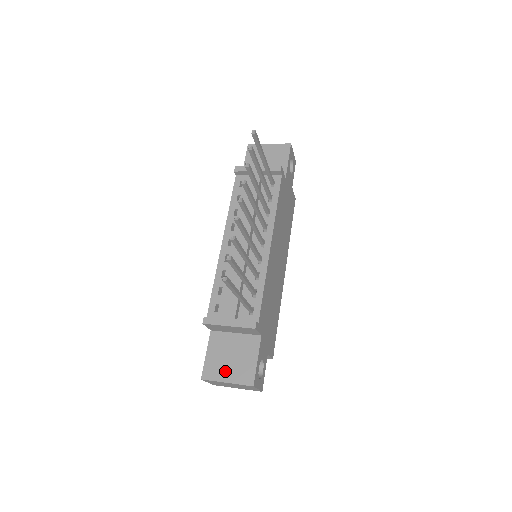
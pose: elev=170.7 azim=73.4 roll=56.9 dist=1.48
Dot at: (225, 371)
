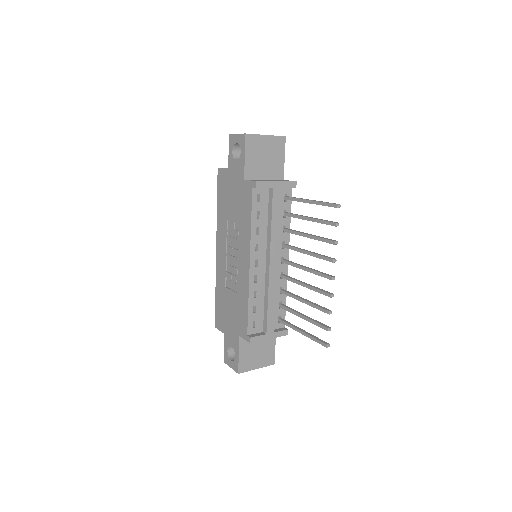
Dot at: (255, 362)
